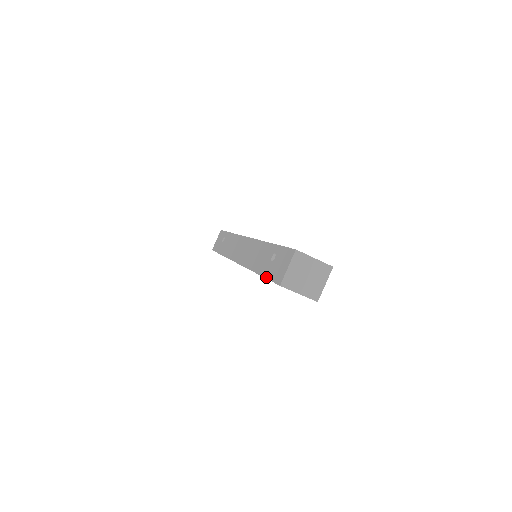
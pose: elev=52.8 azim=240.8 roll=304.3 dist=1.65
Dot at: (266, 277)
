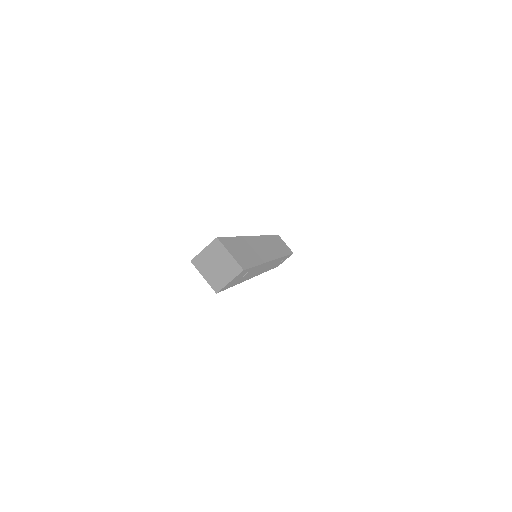
Dot at: occluded
